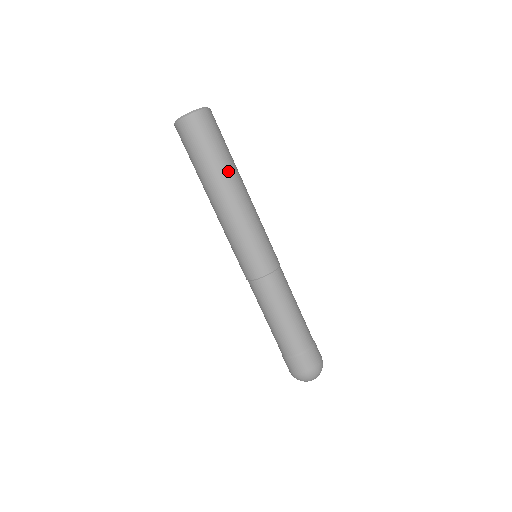
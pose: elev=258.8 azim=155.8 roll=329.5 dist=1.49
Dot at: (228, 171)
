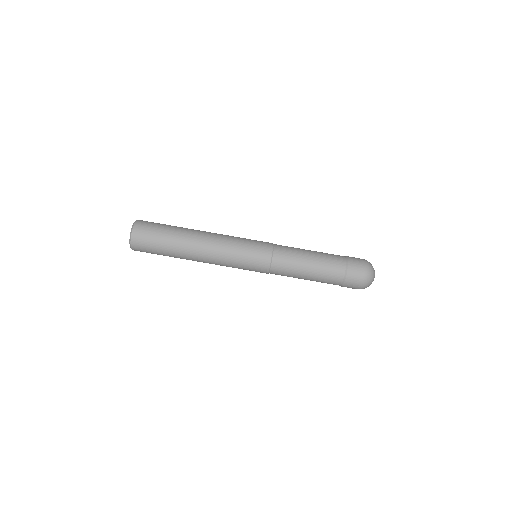
Dot at: (184, 233)
